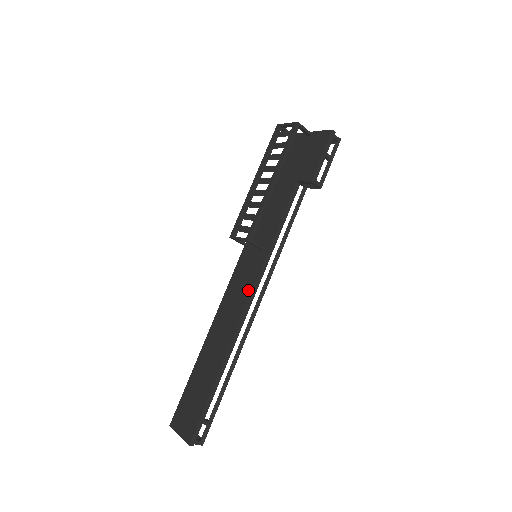
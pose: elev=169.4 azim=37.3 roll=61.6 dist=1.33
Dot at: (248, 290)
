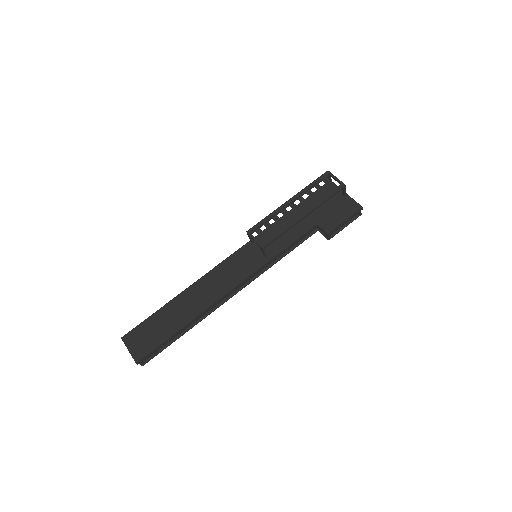
Dot at: (238, 279)
